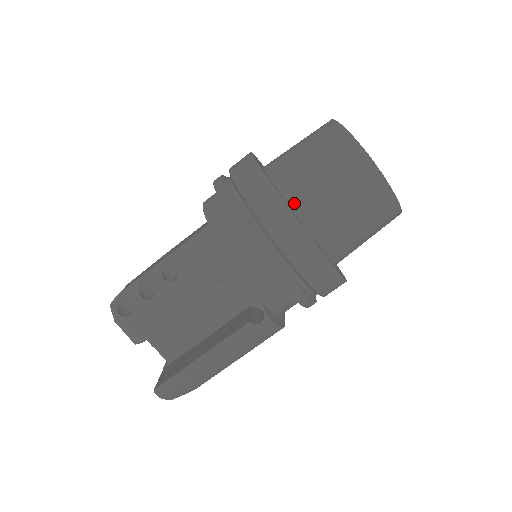
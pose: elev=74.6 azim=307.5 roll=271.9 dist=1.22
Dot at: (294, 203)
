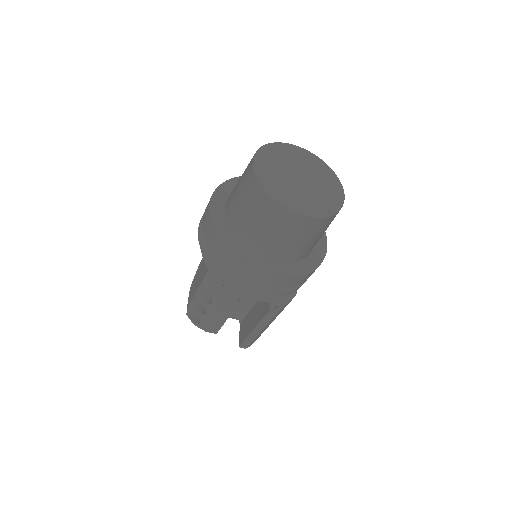
Dot at: (255, 251)
